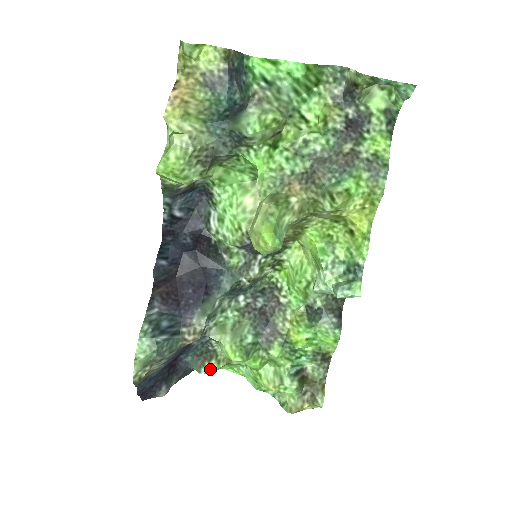
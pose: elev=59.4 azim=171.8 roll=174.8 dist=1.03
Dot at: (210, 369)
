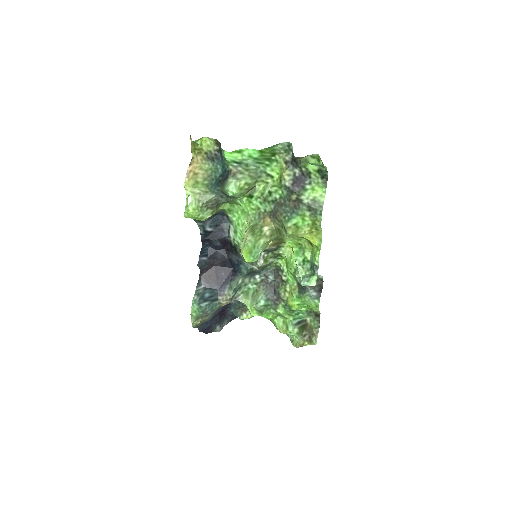
Dot at: (246, 317)
